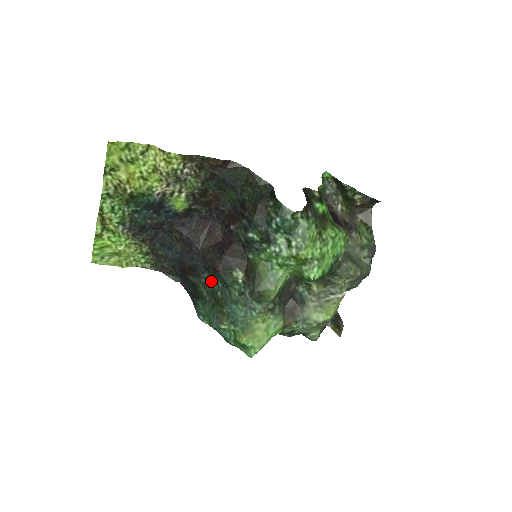
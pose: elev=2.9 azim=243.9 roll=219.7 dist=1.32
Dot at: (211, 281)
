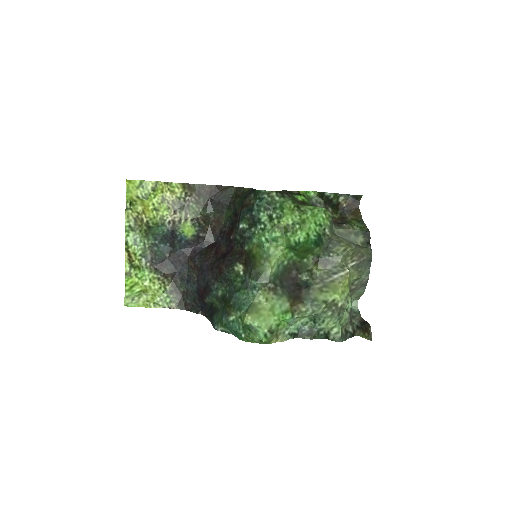
Dot at: (221, 290)
